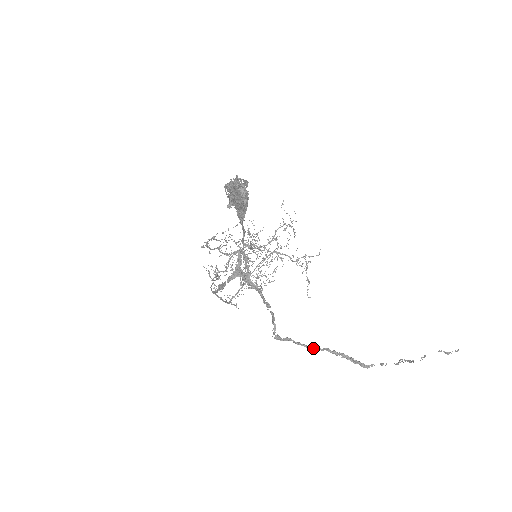
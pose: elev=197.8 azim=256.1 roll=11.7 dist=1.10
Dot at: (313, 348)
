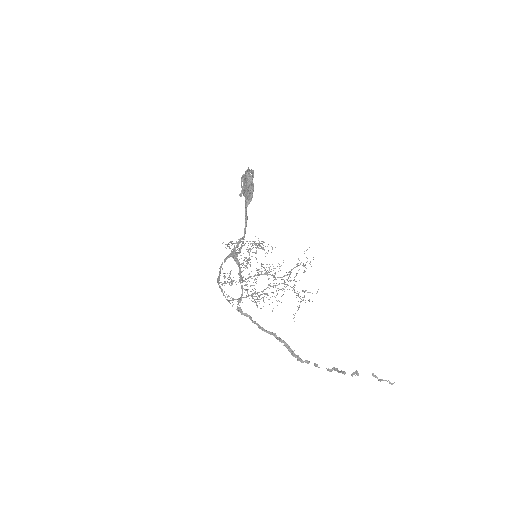
Dot at: (264, 329)
